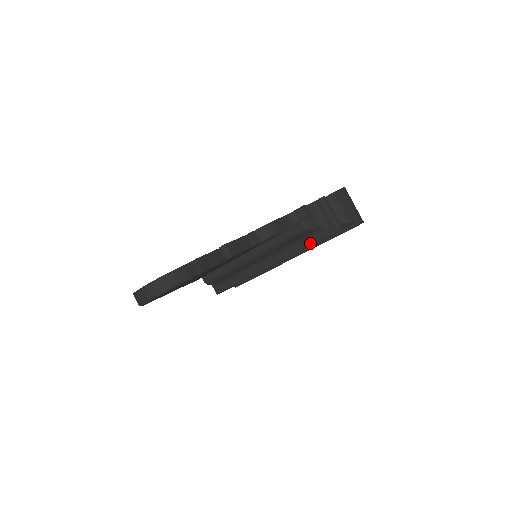
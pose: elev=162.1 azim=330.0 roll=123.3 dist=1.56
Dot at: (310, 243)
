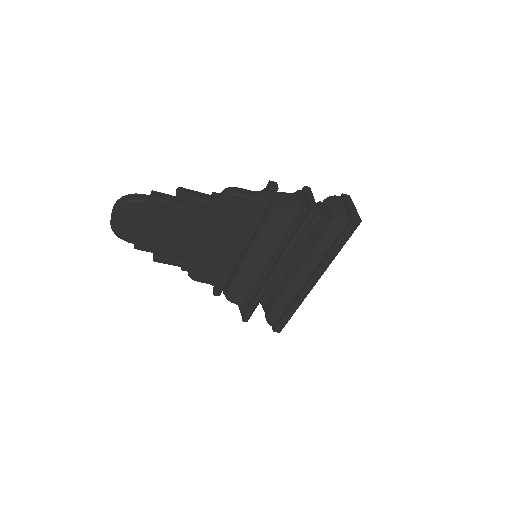
Dot at: (295, 233)
